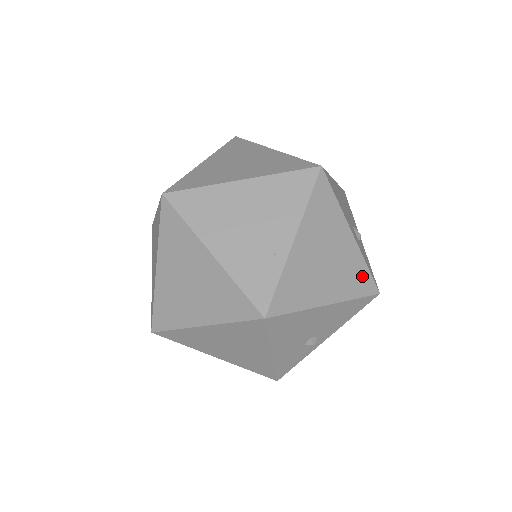
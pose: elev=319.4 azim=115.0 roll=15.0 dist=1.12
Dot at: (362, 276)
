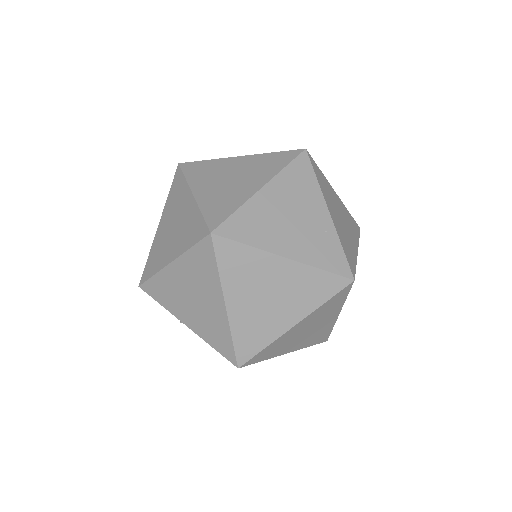
Dot at: (352, 221)
